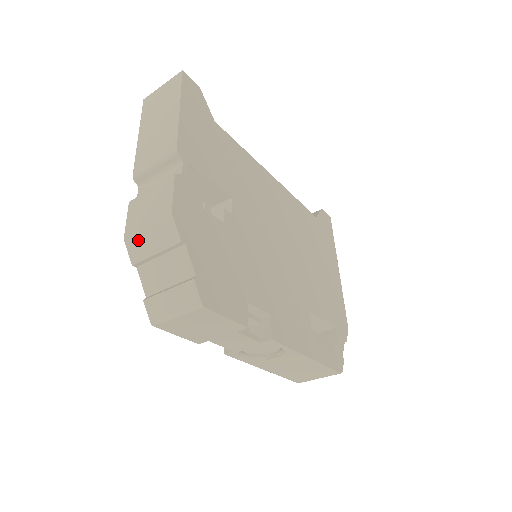
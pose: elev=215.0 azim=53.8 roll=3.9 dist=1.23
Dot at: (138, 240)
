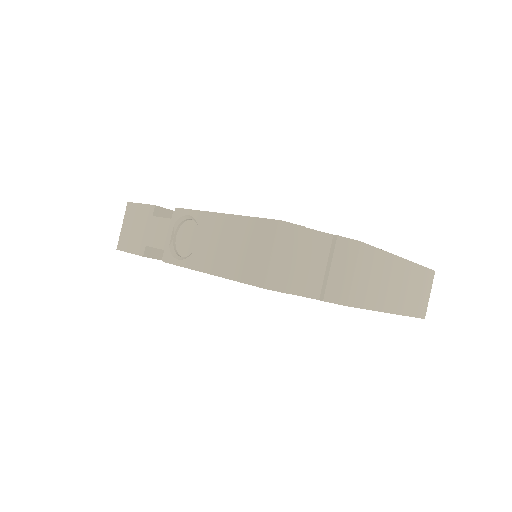
Dot at: occluded
